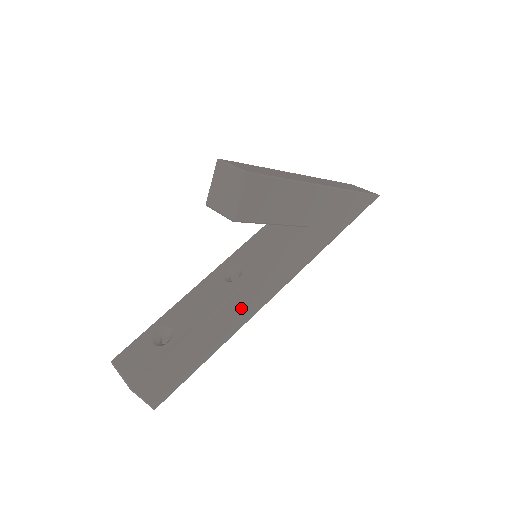
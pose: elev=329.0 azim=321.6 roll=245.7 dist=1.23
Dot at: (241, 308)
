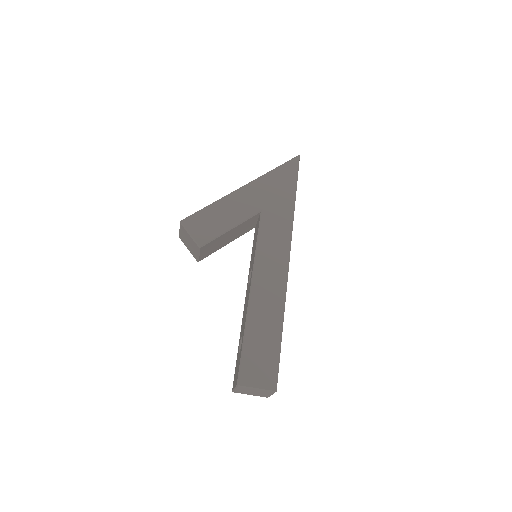
Dot at: (268, 286)
